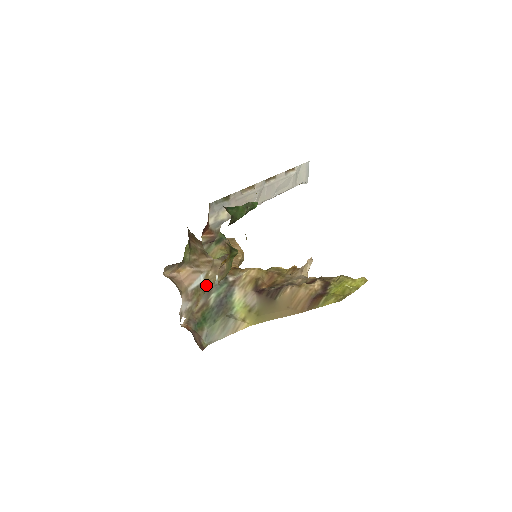
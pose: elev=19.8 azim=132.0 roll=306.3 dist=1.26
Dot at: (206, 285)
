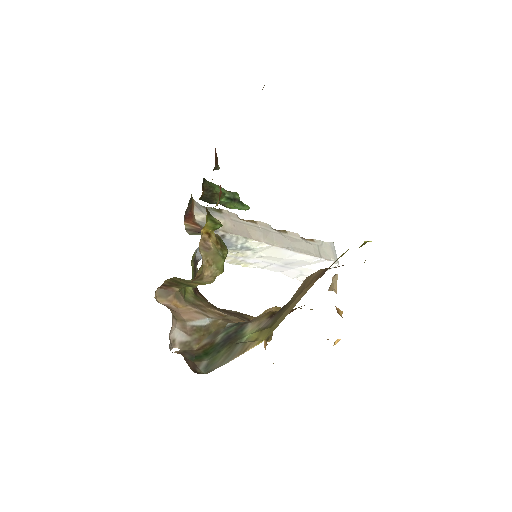
Dot at: (213, 328)
